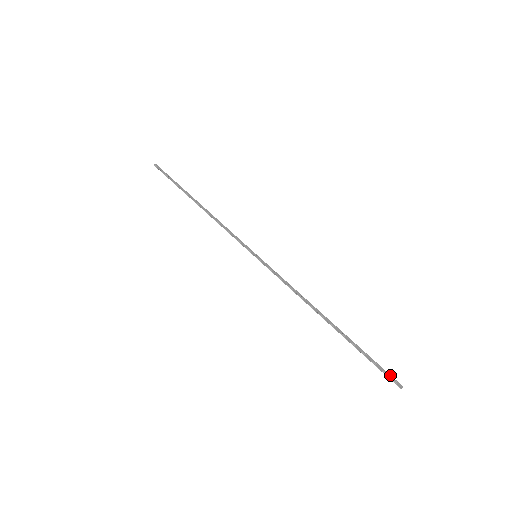
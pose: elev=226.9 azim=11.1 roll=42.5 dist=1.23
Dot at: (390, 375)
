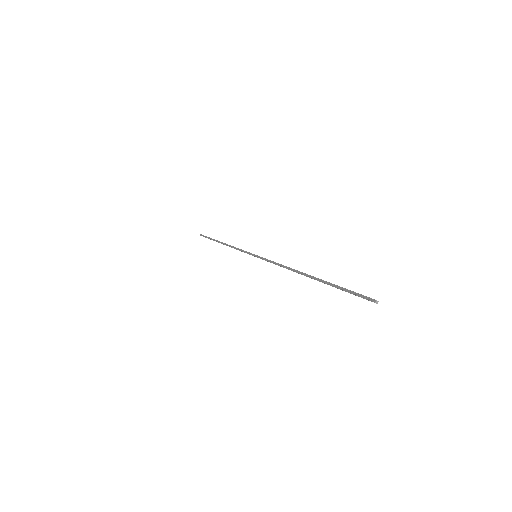
Dot at: occluded
